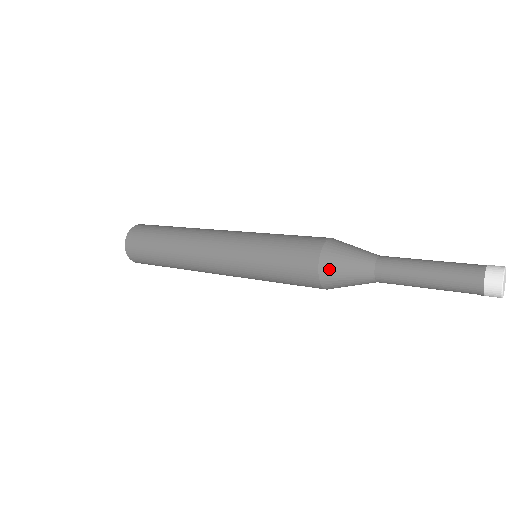
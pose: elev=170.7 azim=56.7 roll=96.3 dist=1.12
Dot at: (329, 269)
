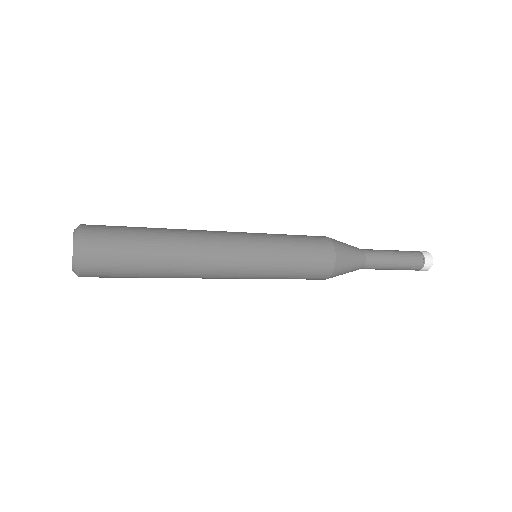
Dot at: (339, 271)
